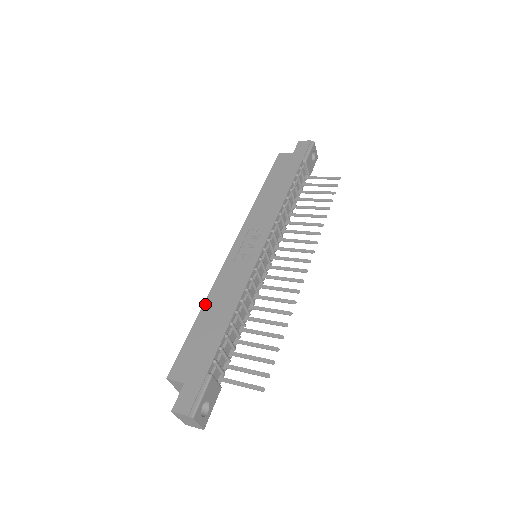
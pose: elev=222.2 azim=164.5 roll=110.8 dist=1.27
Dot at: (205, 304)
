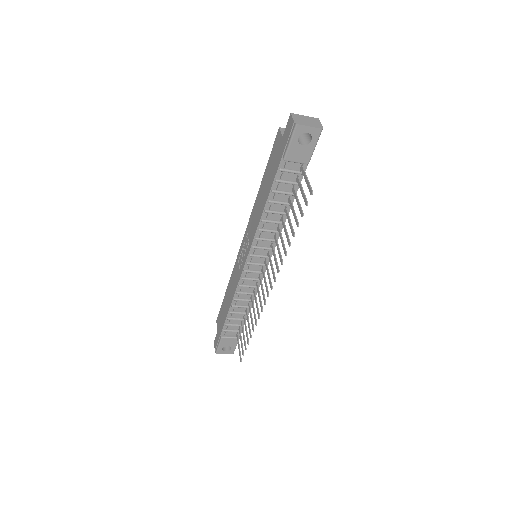
Dot at: (228, 285)
